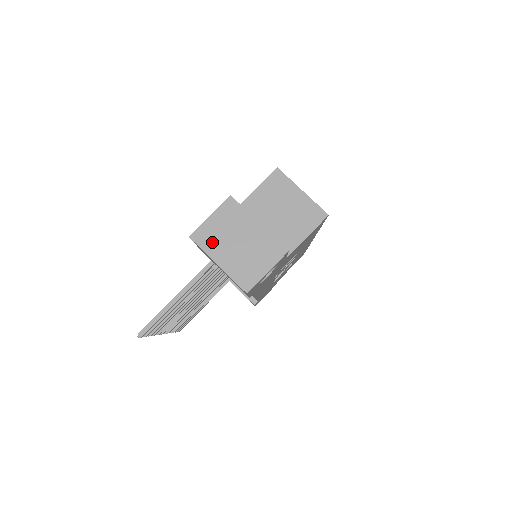
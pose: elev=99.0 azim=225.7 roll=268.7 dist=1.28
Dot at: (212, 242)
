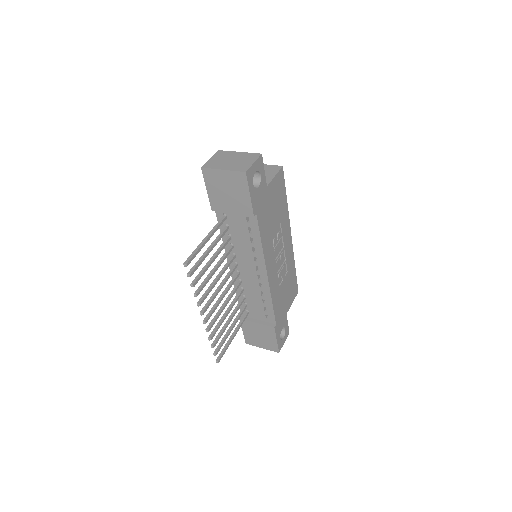
Dot at: (216, 165)
